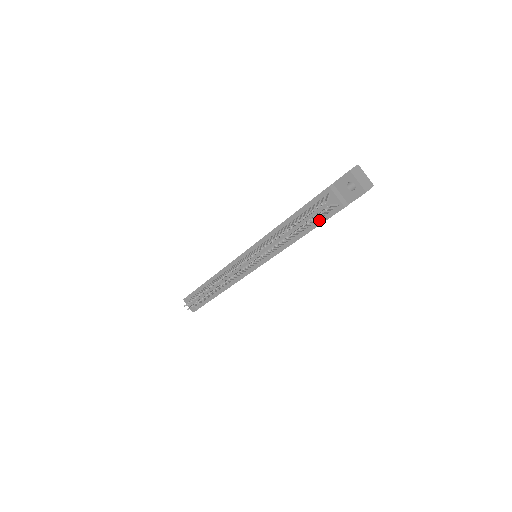
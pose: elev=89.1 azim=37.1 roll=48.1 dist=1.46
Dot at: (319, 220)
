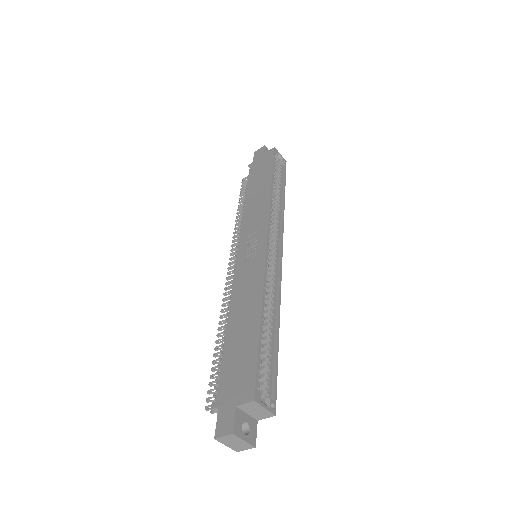
Dot at: occluded
